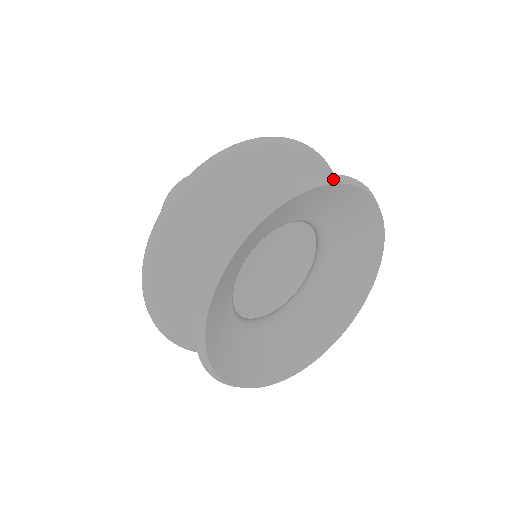
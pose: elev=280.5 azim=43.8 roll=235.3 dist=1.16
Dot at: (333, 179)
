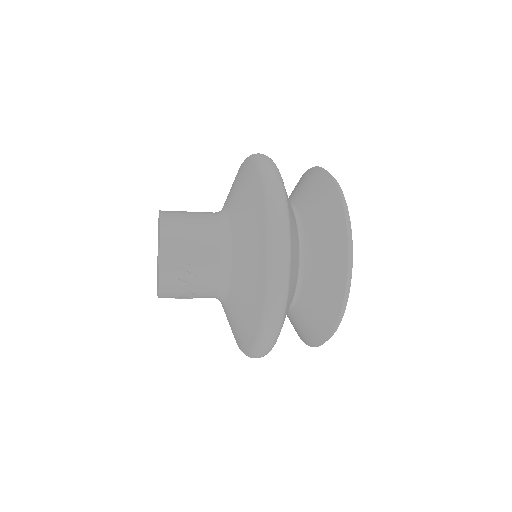
Dot at: occluded
